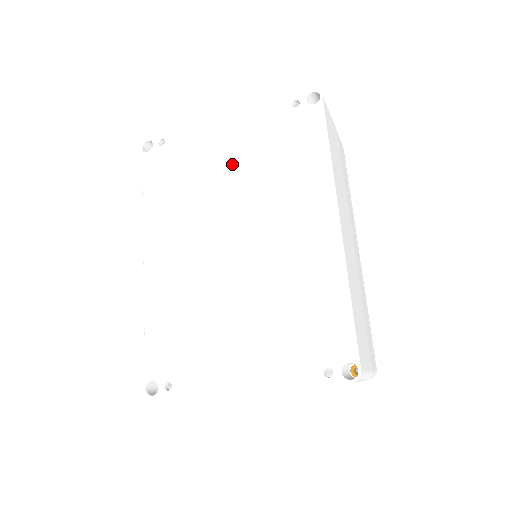
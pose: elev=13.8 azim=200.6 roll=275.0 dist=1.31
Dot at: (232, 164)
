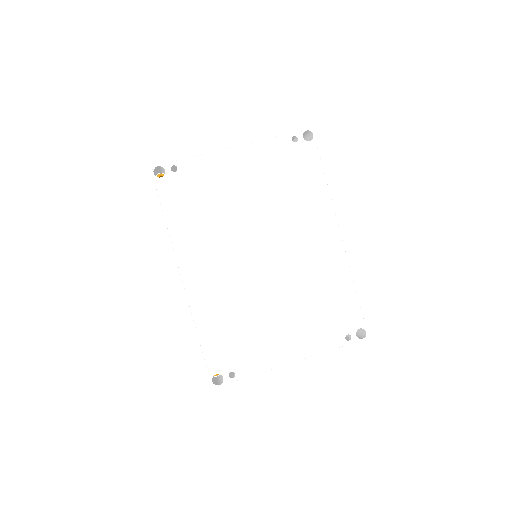
Dot at: (250, 190)
